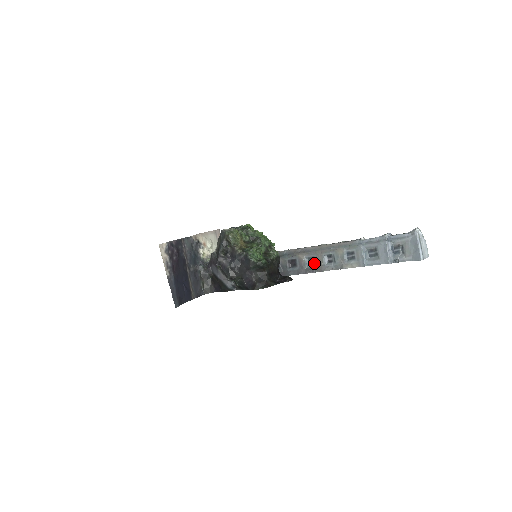
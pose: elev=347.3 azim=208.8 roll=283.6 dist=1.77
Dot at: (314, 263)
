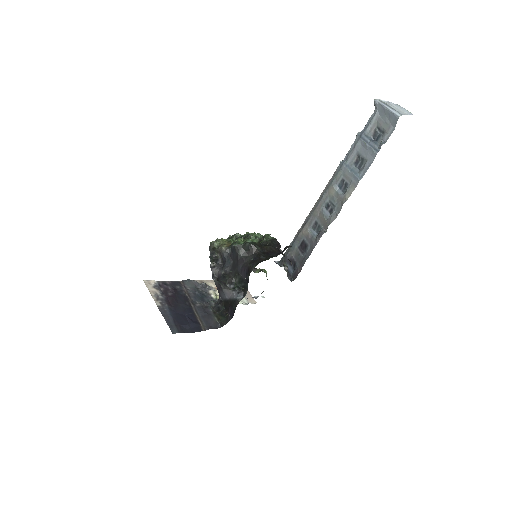
Dot at: (319, 227)
